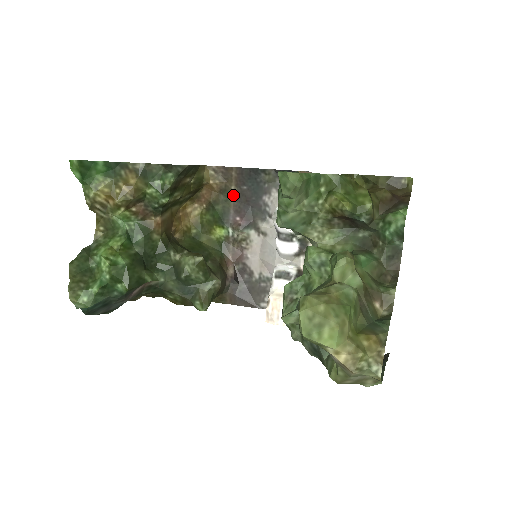
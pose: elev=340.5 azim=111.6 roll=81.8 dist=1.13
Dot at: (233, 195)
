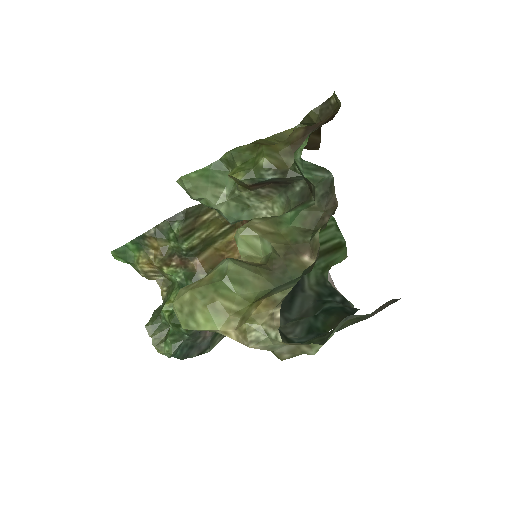
Dot at: occluded
